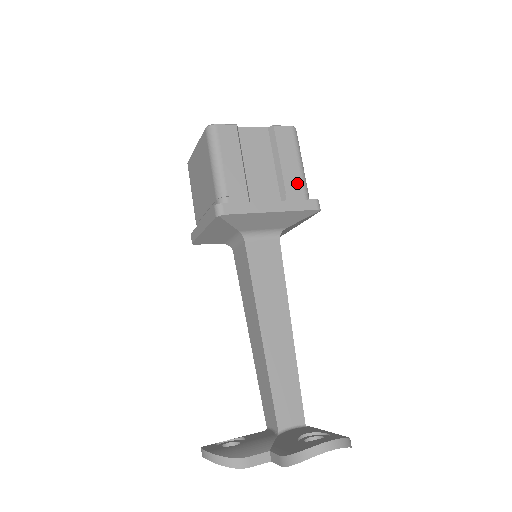
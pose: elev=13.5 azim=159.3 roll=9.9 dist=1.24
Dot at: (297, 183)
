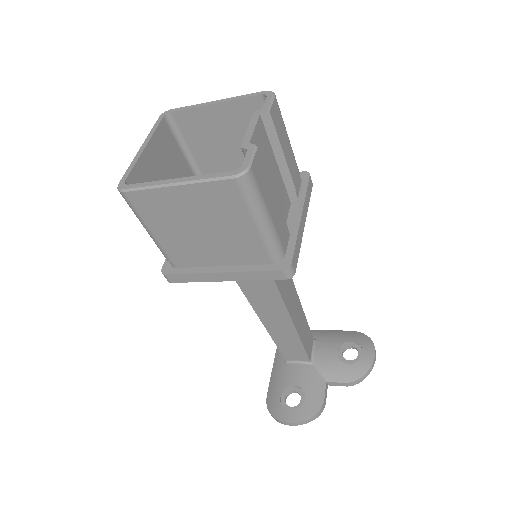
Dot at: (295, 168)
